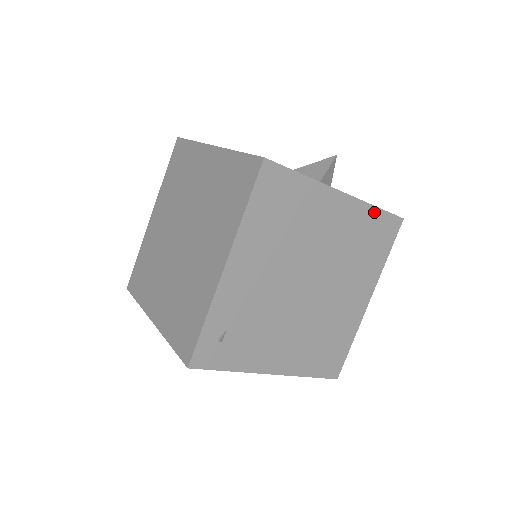
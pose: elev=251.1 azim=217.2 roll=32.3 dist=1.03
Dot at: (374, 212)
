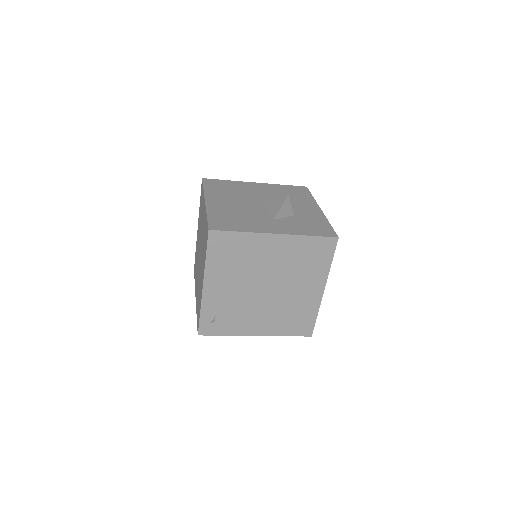
Dot at: (308, 239)
